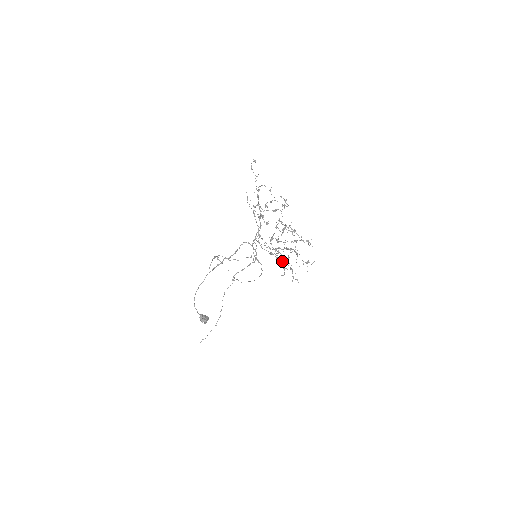
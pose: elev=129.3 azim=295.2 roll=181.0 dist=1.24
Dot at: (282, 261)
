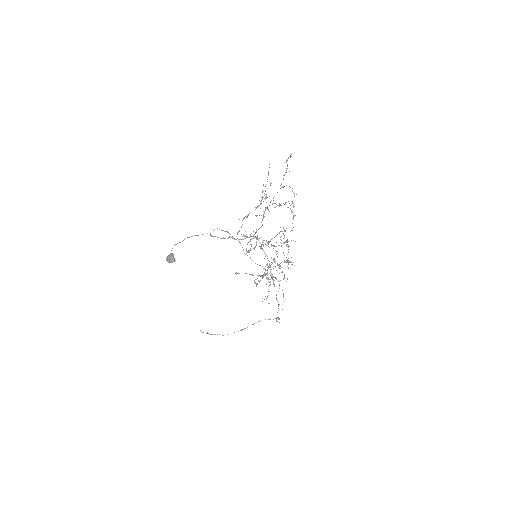
Dot at: occluded
